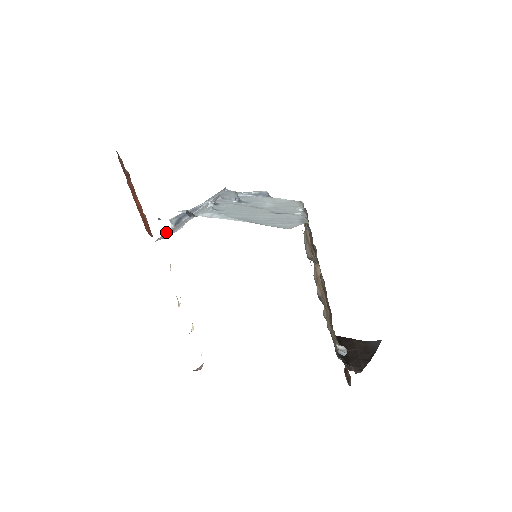
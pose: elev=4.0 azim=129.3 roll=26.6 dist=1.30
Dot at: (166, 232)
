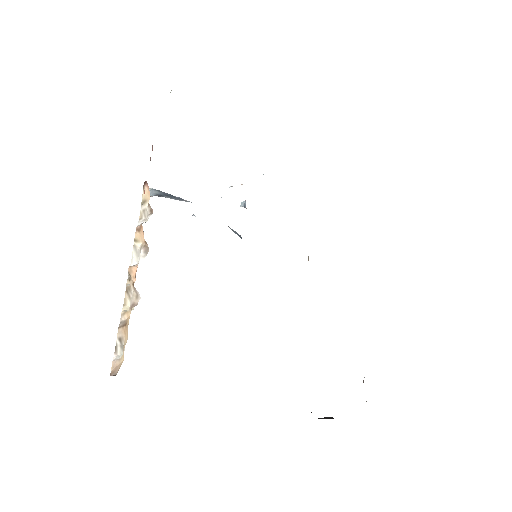
Dot at: occluded
